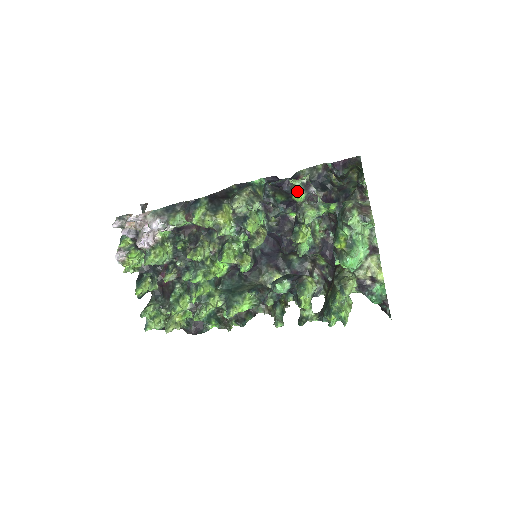
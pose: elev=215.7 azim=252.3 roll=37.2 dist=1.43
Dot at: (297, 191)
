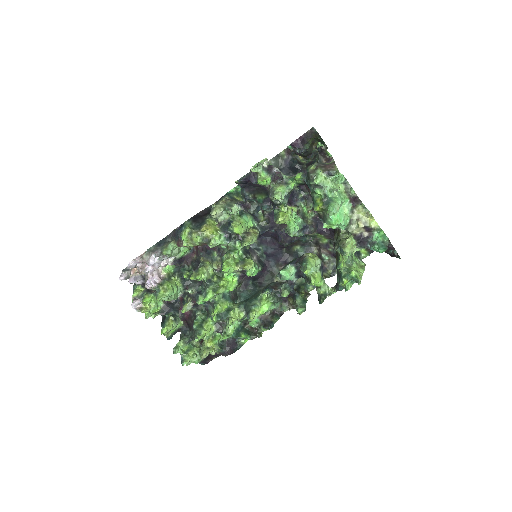
Dot at: (261, 176)
